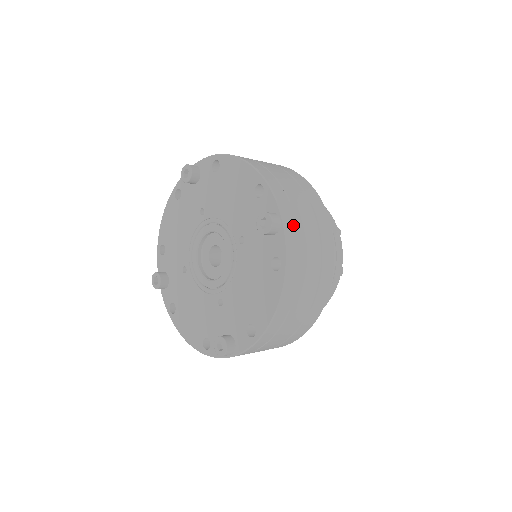
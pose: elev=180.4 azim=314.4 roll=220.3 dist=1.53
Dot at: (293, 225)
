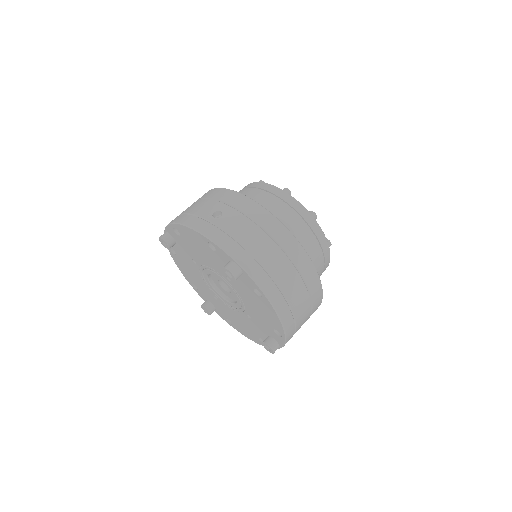
Dot at: occluded
